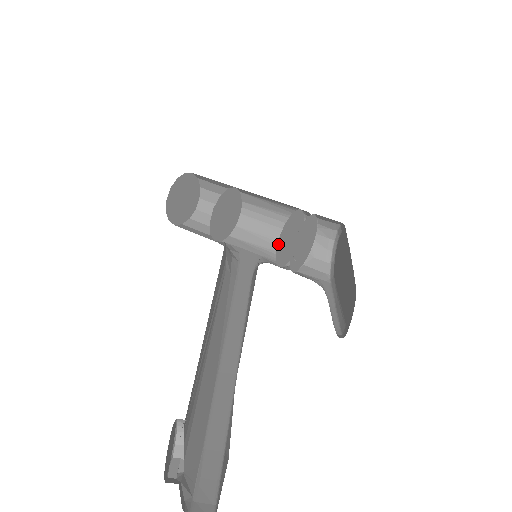
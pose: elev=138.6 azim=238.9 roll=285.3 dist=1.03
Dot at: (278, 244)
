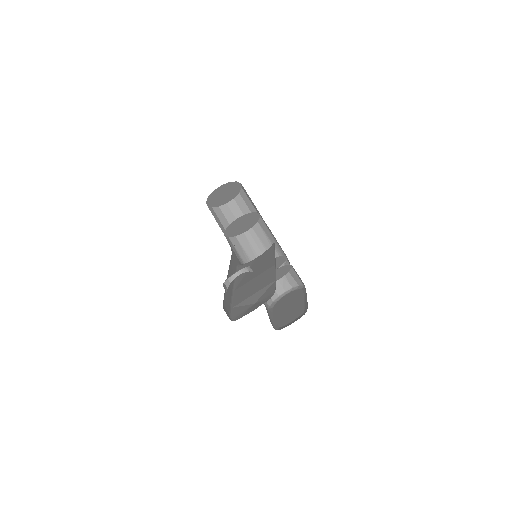
Dot at: occluded
